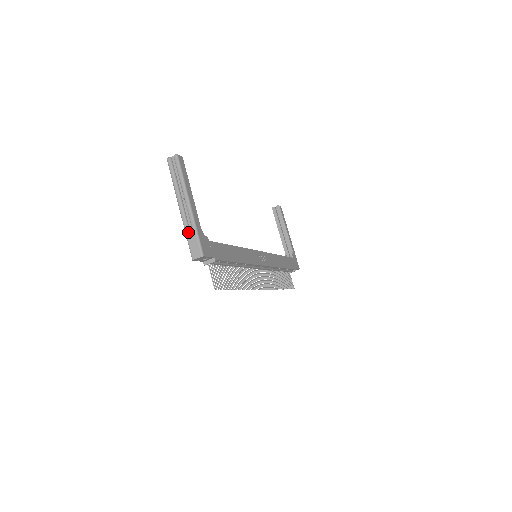
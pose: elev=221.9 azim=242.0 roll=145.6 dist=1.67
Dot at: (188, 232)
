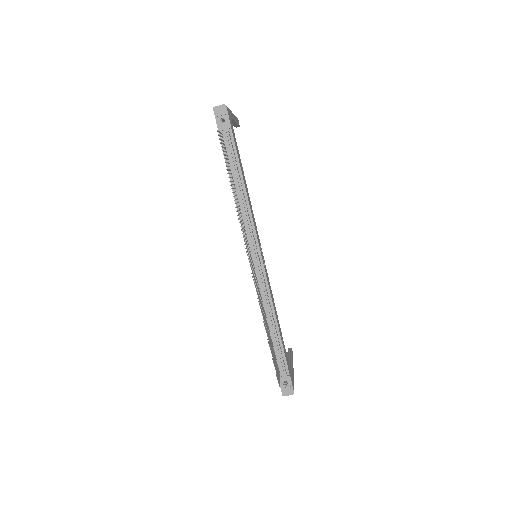
Dot at: occluded
